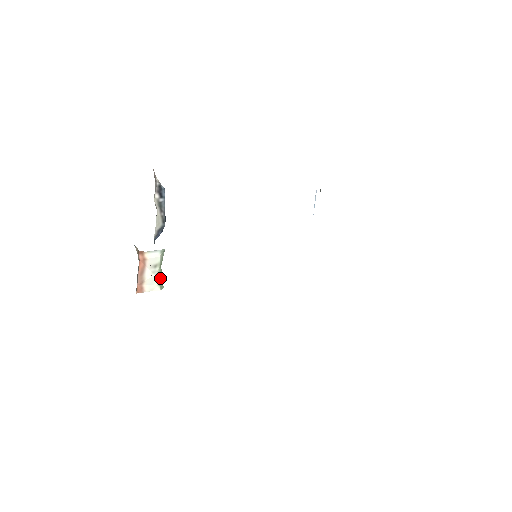
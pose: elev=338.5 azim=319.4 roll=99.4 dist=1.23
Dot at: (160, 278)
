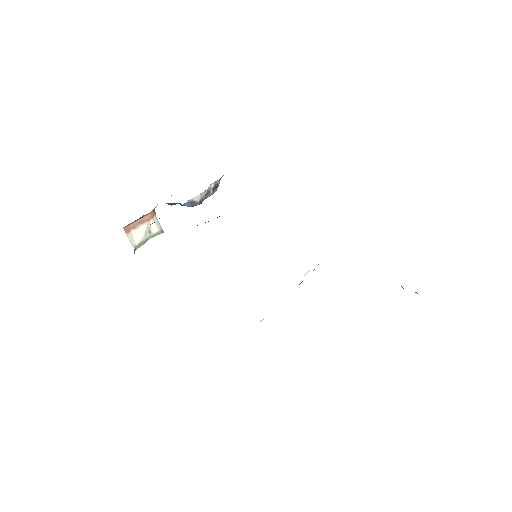
Dot at: (141, 244)
